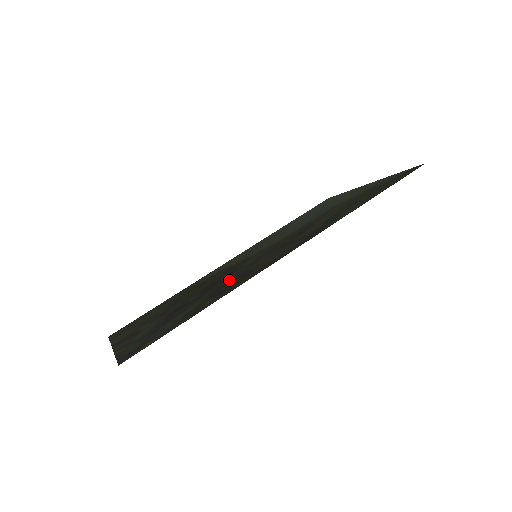
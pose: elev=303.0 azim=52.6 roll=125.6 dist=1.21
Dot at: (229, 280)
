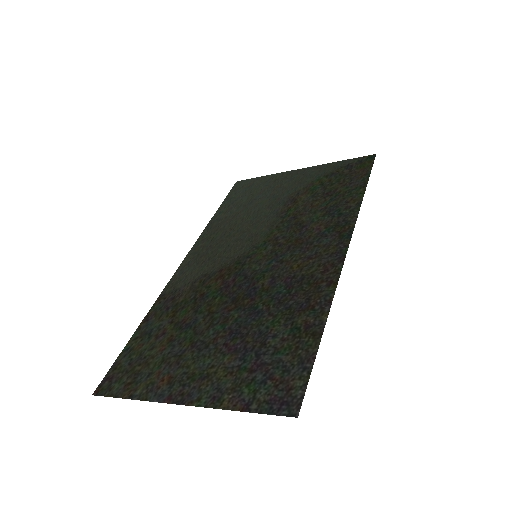
Dot at: (279, 289)
